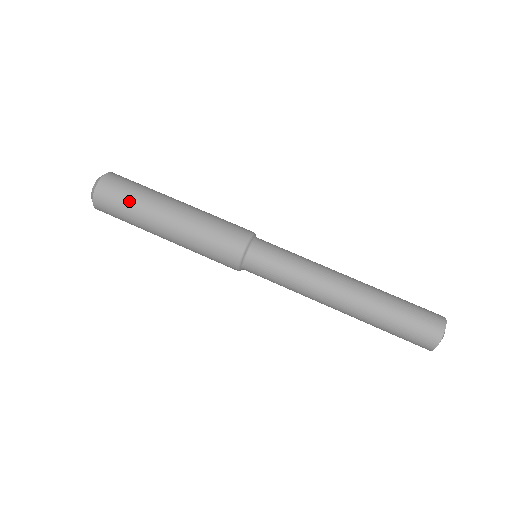
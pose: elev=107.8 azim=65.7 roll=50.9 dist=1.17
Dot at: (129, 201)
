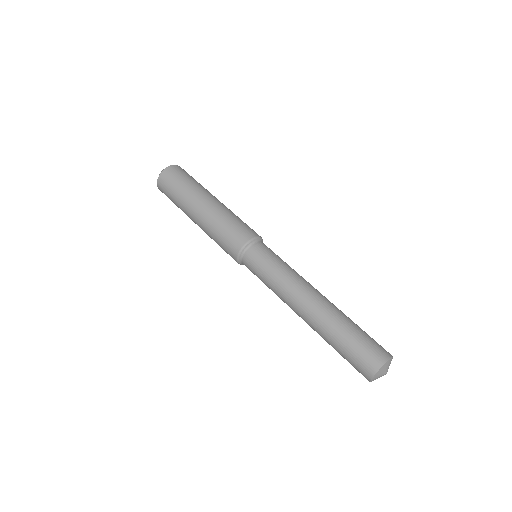
Dot at: (189, 181)
